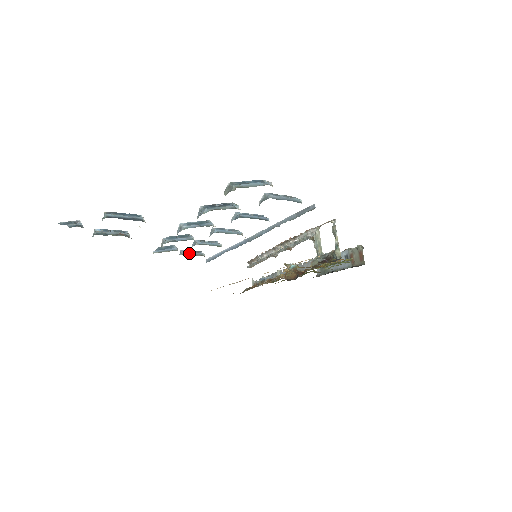
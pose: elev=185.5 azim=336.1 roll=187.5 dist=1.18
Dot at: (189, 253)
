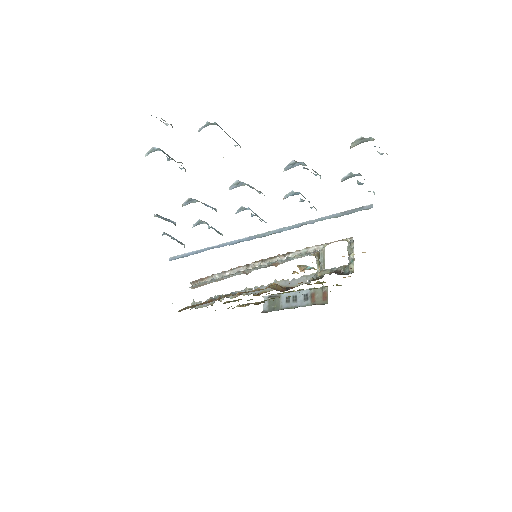
Dot at: (173, 237)
